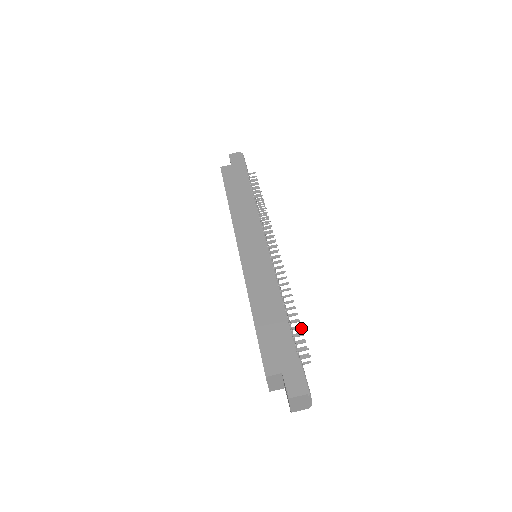
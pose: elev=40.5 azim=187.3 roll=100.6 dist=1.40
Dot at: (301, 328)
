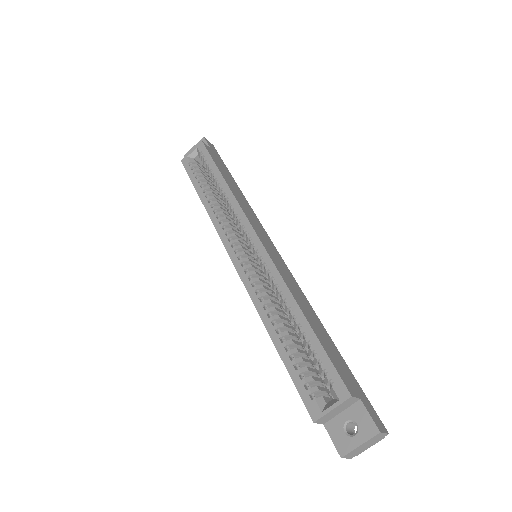
Dot at: occluded
